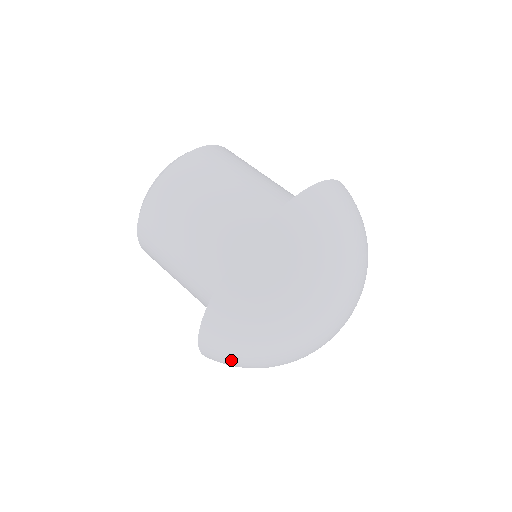
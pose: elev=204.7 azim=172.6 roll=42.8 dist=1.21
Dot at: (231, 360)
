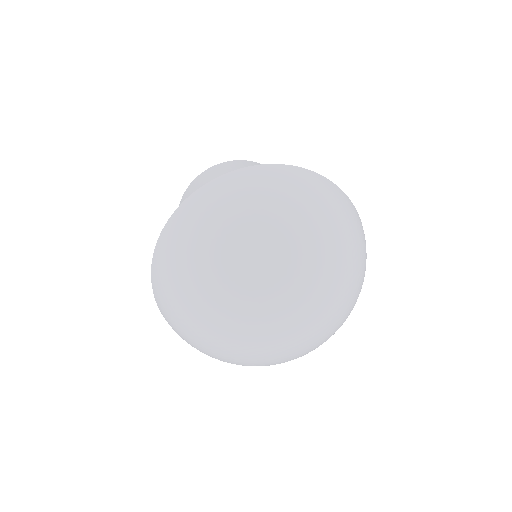
Dot at: (172, 318)
